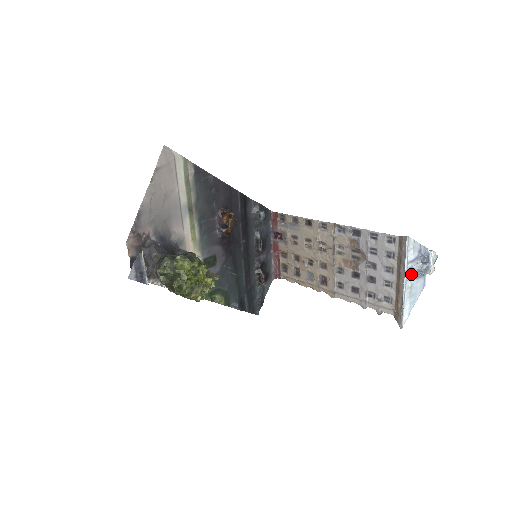
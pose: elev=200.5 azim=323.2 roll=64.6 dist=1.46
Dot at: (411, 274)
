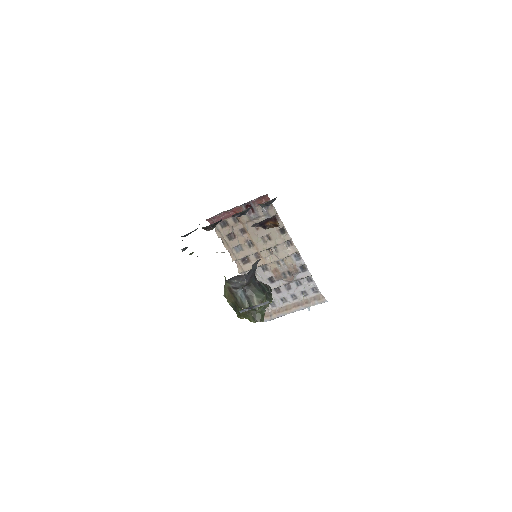
Dot at: occluded
